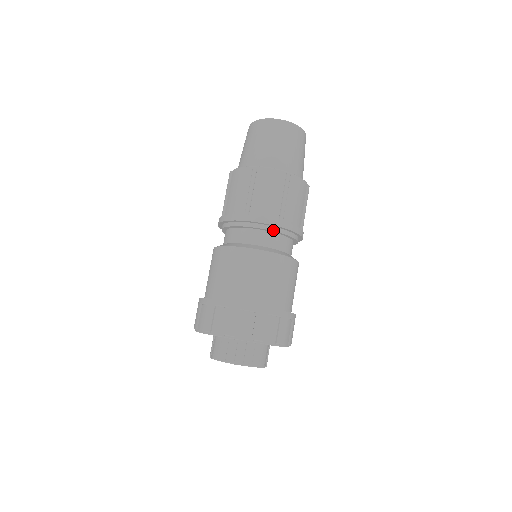
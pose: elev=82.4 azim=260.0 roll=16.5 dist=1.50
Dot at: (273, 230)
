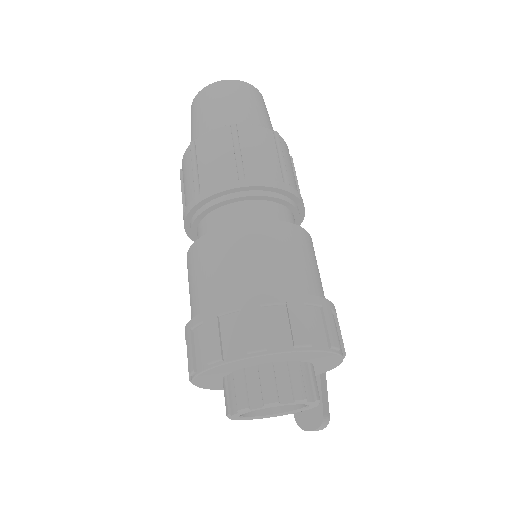
Dot at: (237, 197)
